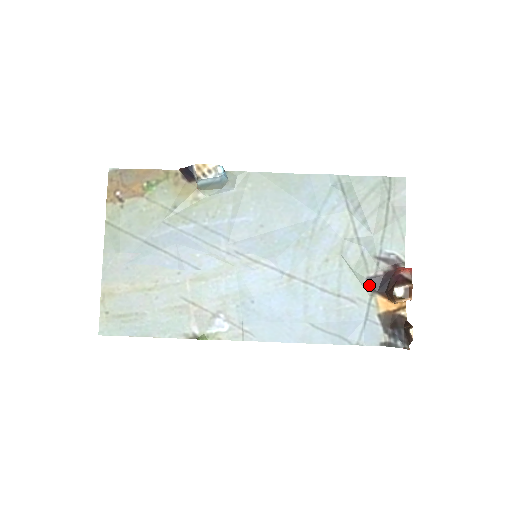
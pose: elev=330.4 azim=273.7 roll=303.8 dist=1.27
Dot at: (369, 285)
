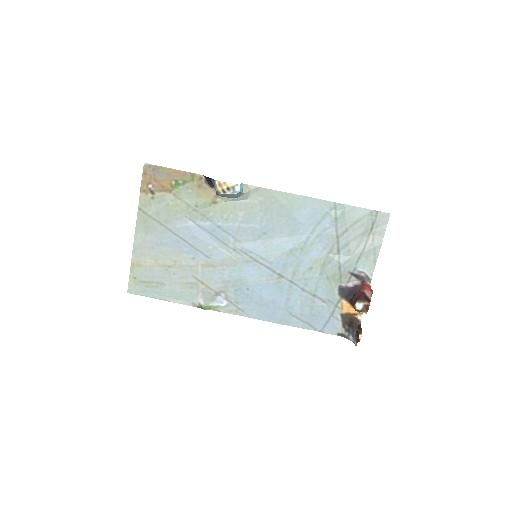
Dot at: (339, 292)
